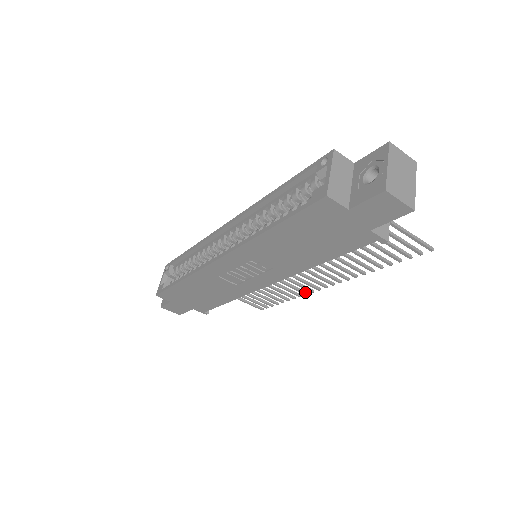
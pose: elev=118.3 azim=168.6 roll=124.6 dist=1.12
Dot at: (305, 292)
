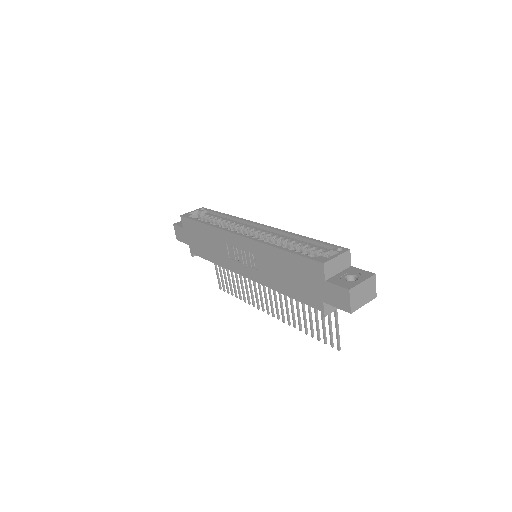
Dot at: (254, 304)
